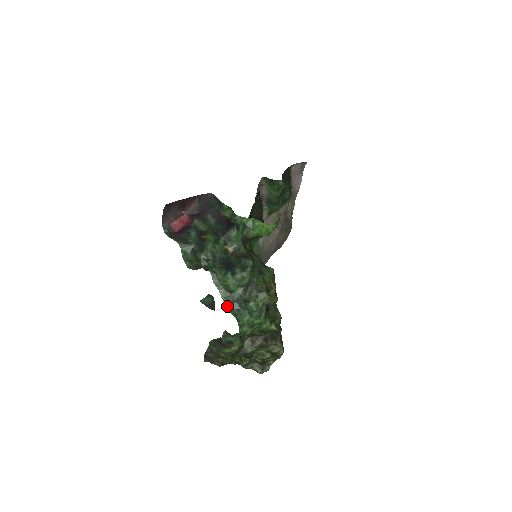
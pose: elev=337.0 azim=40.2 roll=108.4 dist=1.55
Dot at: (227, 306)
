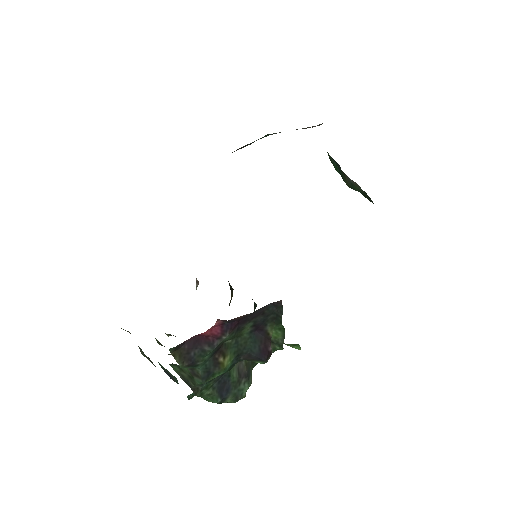
Dot at: occluded
